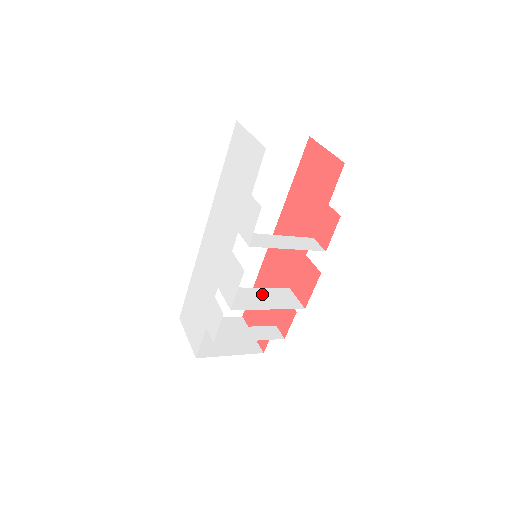
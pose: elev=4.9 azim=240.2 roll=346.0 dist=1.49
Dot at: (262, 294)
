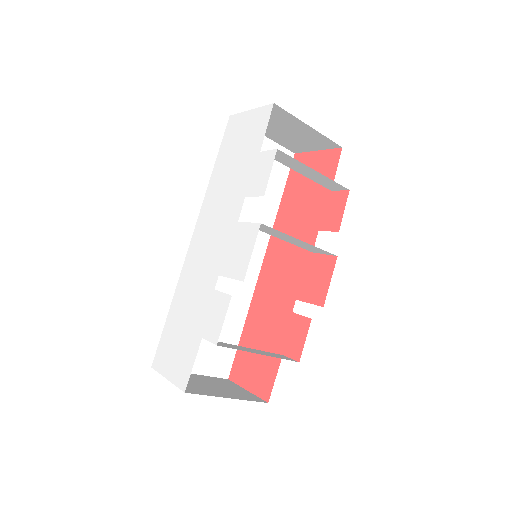
Dot at: occluded
